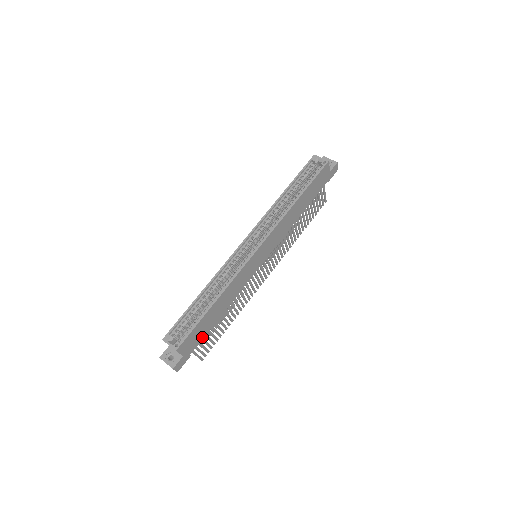
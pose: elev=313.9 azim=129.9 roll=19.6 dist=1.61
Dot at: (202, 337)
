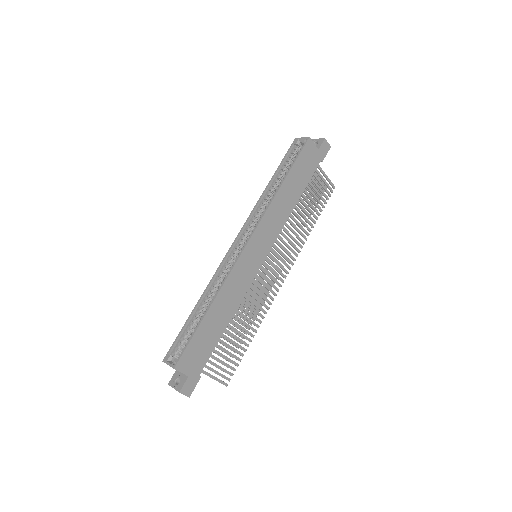
Dot at: (209, 353)
